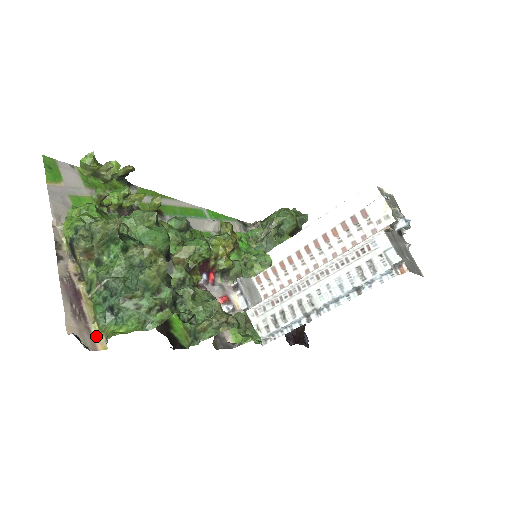
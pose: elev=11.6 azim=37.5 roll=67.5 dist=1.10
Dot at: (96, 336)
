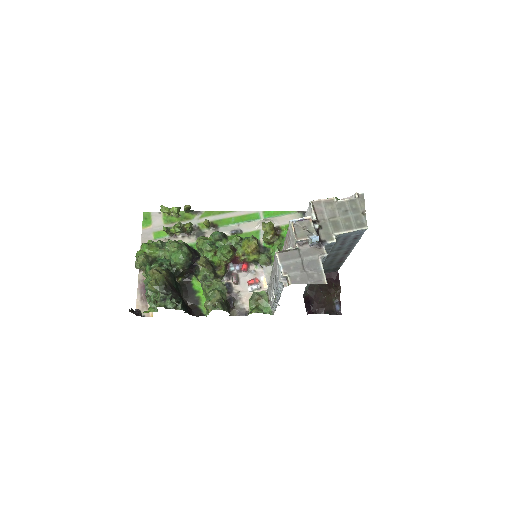
Dot at: occluded
